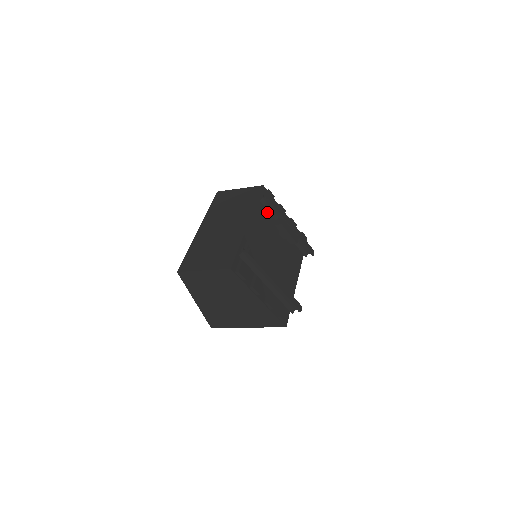
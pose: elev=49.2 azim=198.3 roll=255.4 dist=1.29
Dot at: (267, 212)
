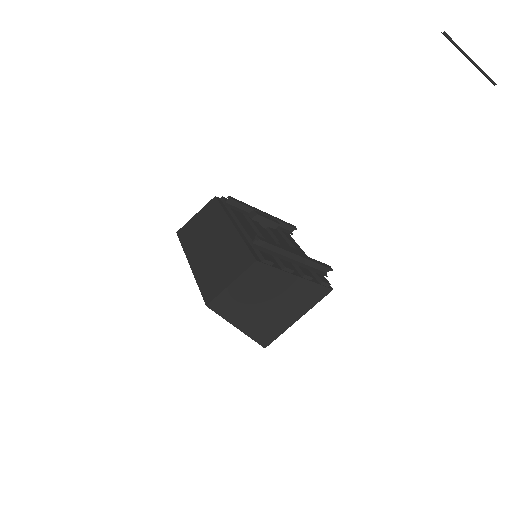
Dot at: (237, 212)
